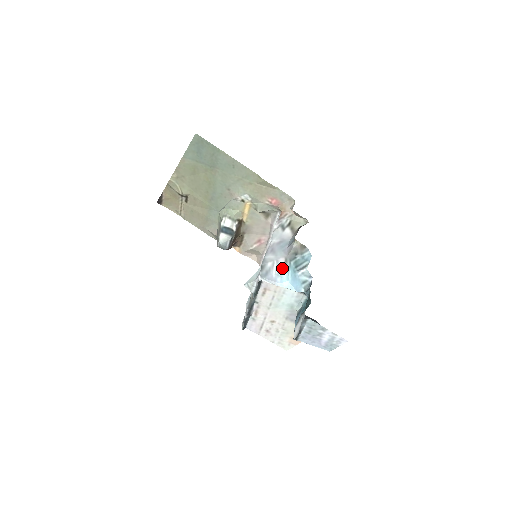
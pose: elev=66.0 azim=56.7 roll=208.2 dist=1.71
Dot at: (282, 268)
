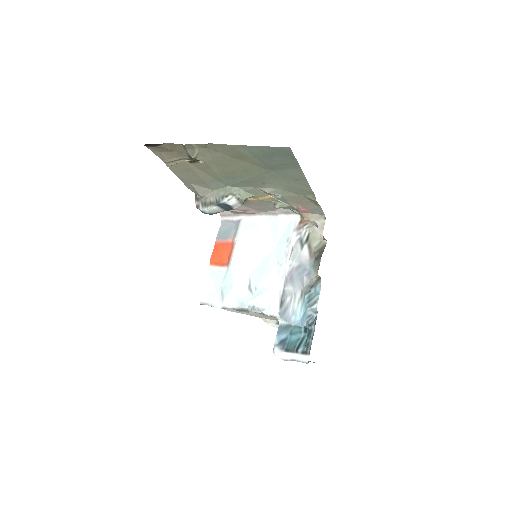
Dot at: (298, 304)
